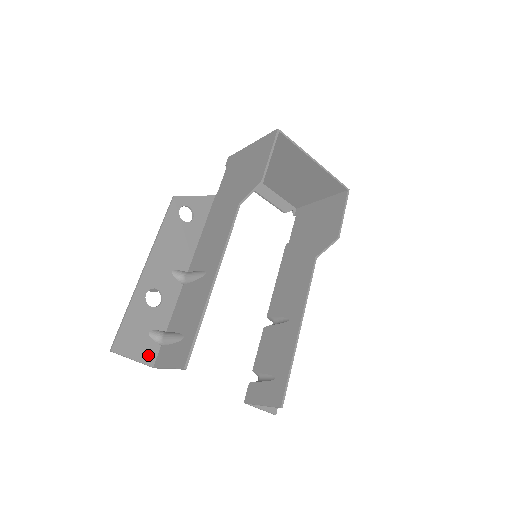
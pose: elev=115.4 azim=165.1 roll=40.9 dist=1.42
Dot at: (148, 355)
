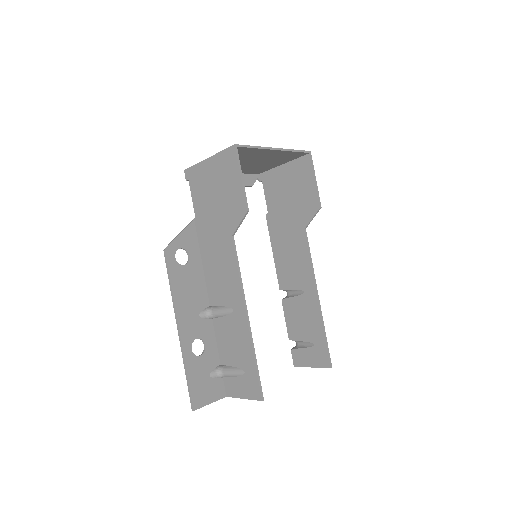
Dot at: (218, 391)
